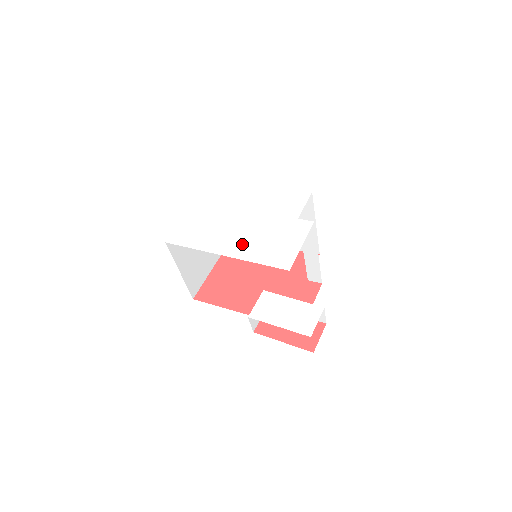
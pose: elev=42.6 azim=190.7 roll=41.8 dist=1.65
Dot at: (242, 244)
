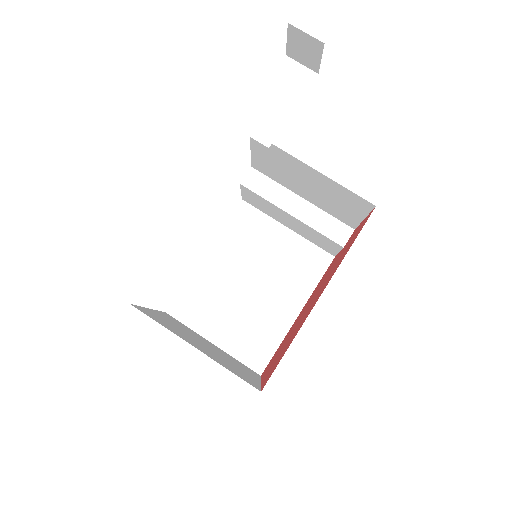
Dot at: occluded
